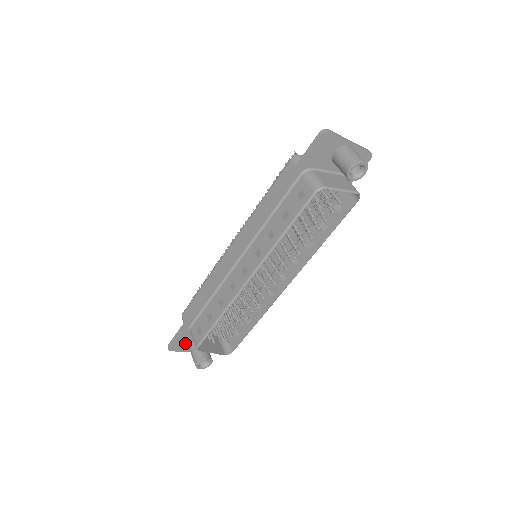
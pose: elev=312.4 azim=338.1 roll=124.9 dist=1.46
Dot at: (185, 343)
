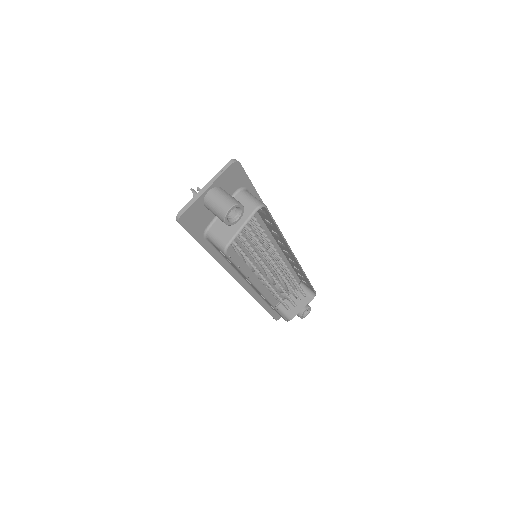
Dot at: occluded
